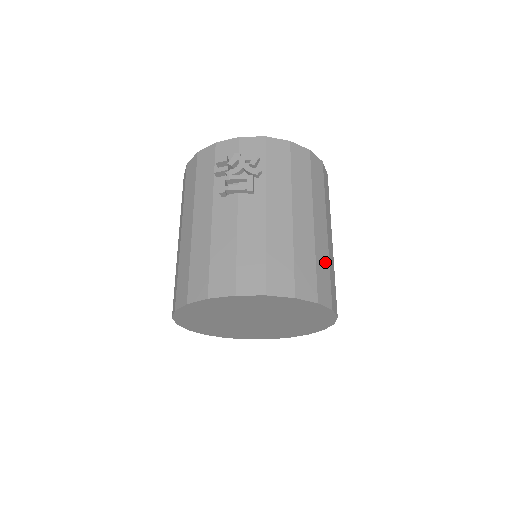
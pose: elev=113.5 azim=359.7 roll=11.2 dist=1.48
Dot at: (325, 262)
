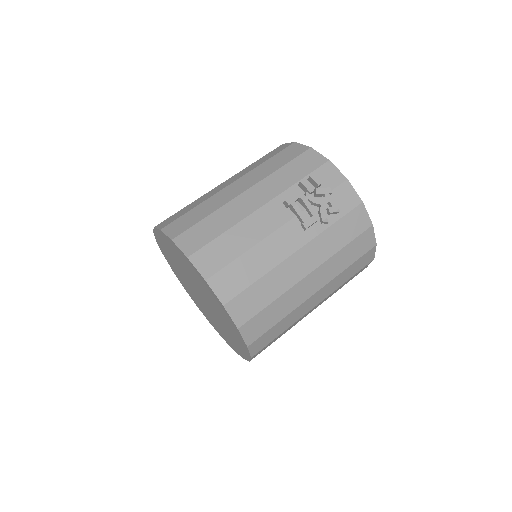
Dot at: (287, 325)
